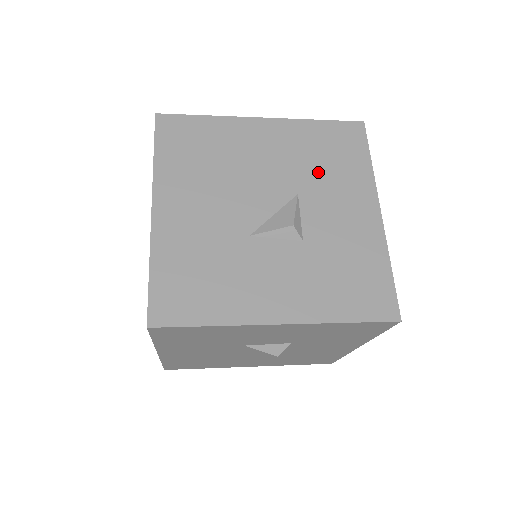
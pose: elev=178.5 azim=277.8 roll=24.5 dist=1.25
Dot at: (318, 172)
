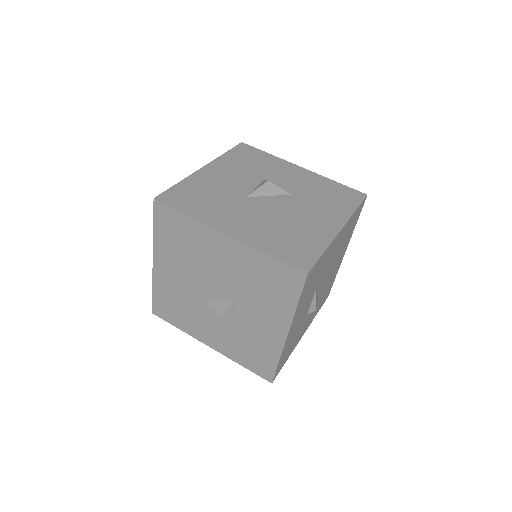
Dot at: (254, 291)
